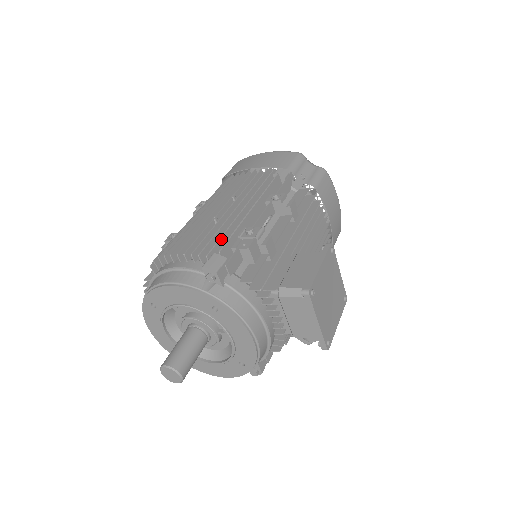
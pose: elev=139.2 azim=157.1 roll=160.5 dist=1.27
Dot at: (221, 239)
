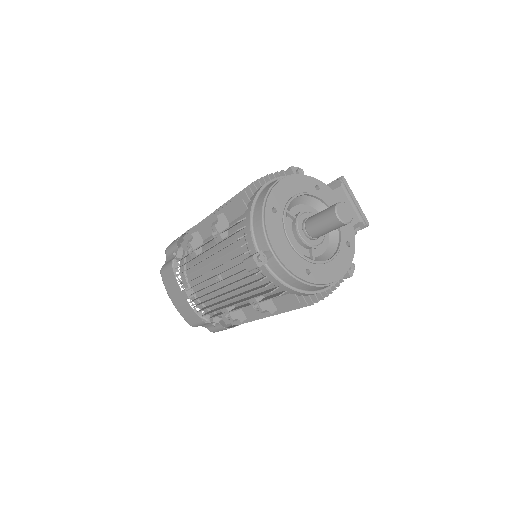
Dot at: occluded
